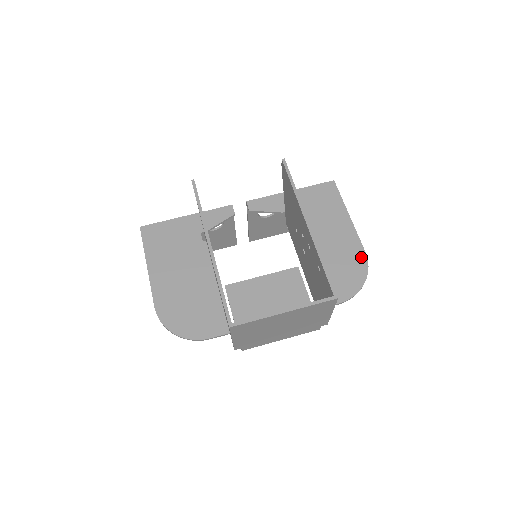
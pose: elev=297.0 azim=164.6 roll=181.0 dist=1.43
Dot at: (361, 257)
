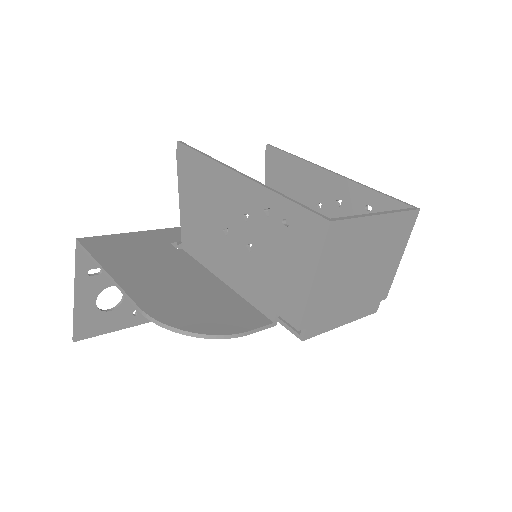
Dot at: occluded
